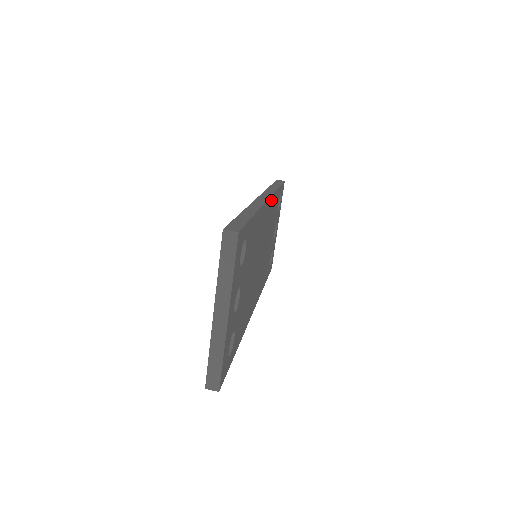
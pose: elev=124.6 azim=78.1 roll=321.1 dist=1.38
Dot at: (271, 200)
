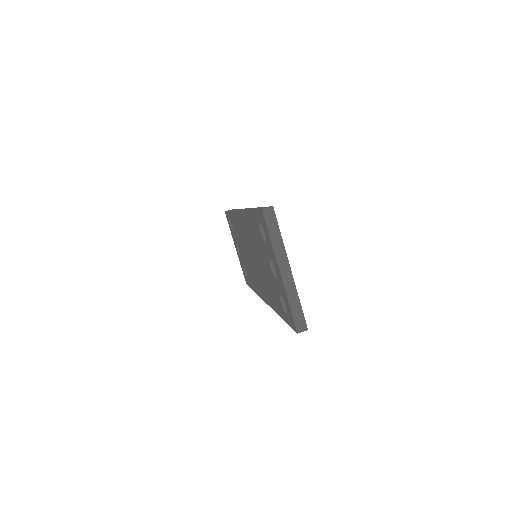
Dot at: occluded
